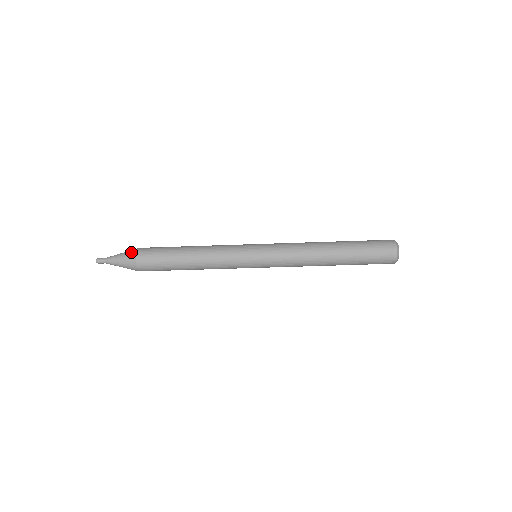
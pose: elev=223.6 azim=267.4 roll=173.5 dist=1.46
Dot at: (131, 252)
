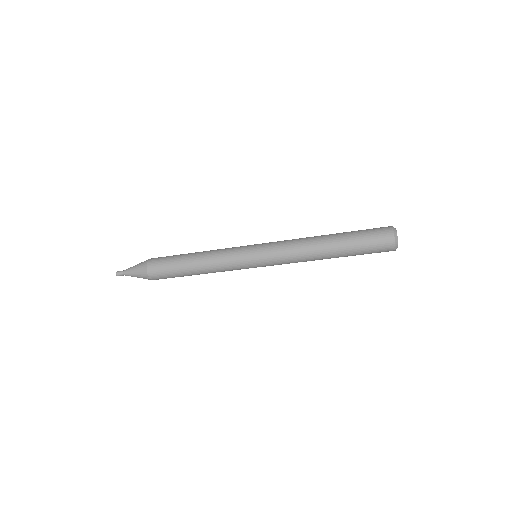
Dot at: (143, 262)
